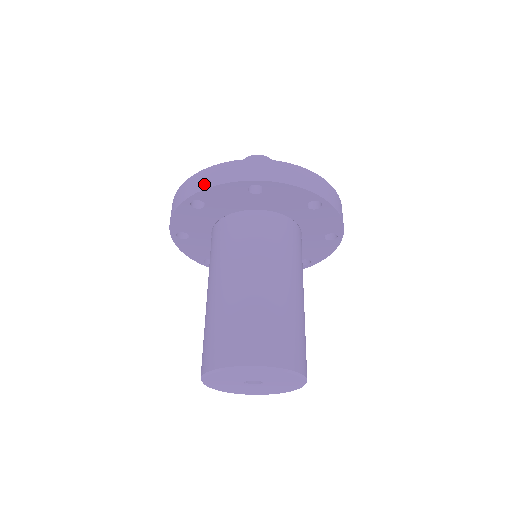
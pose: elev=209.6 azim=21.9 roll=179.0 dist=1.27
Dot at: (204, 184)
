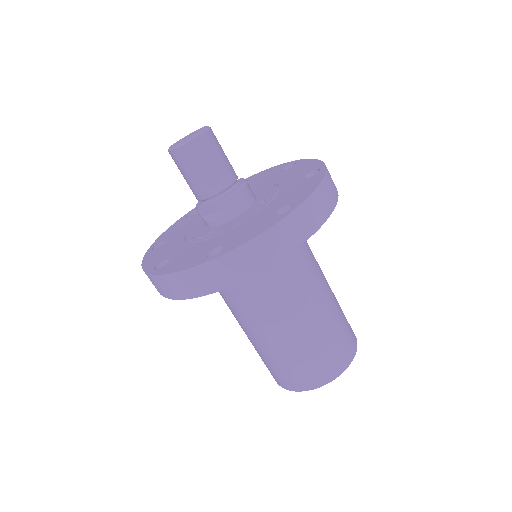
Dot at: (252, 268)
